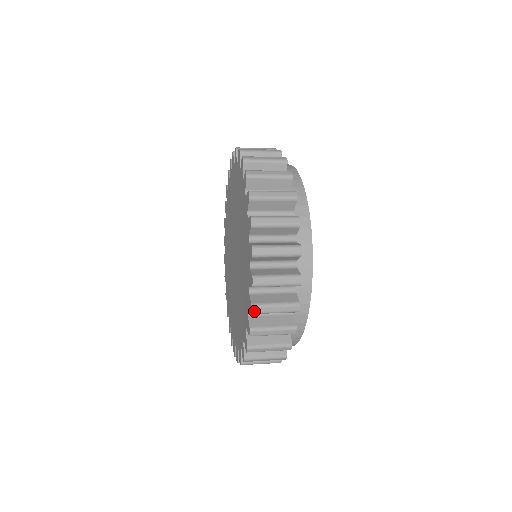
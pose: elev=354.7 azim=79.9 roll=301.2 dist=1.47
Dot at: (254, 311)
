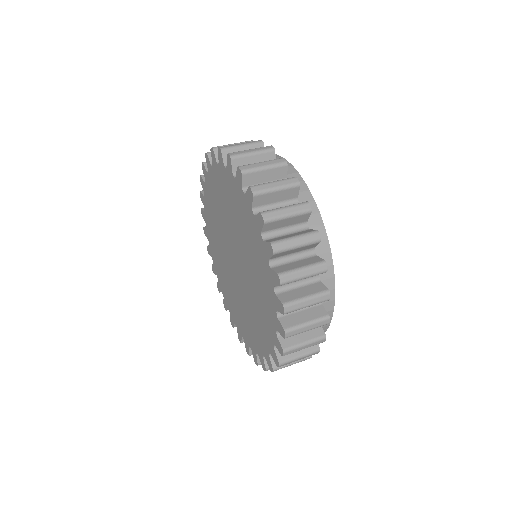
Dot at: (287, 310)
